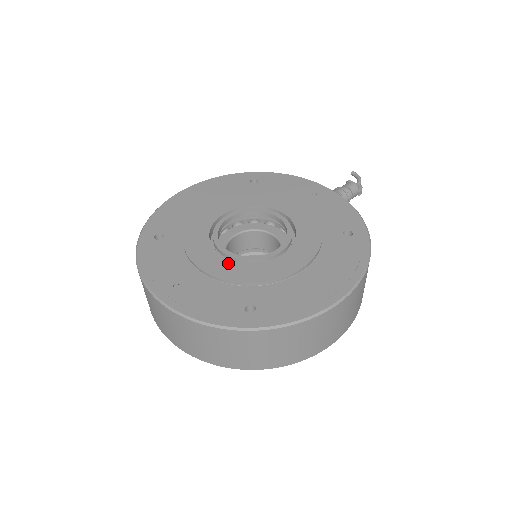
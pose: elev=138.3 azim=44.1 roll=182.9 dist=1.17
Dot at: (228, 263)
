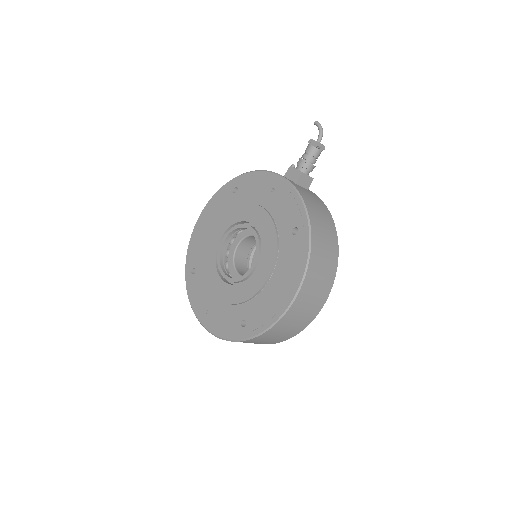
Dot at: (227, 288)
